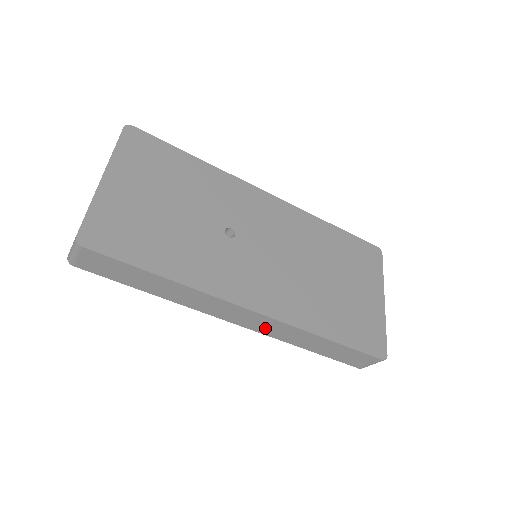
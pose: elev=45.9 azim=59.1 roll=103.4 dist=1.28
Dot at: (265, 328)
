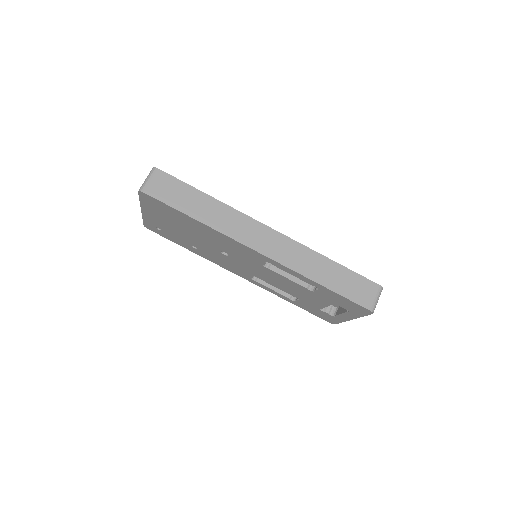
Dot at: (282, 253)
